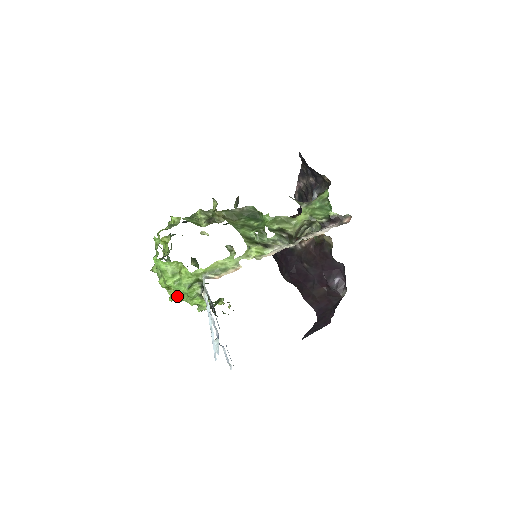
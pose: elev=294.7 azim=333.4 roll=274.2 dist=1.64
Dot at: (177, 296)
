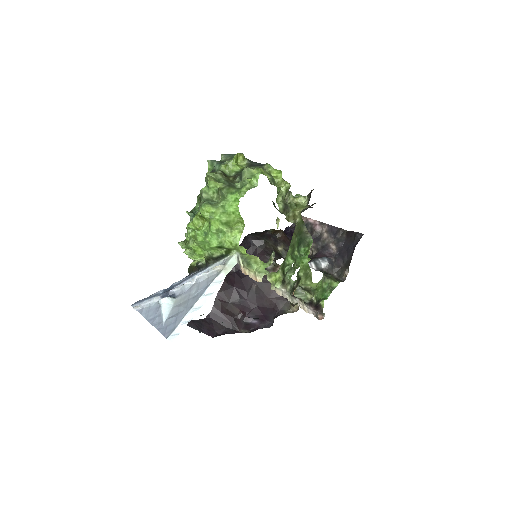
Dot at: (199, 234)
